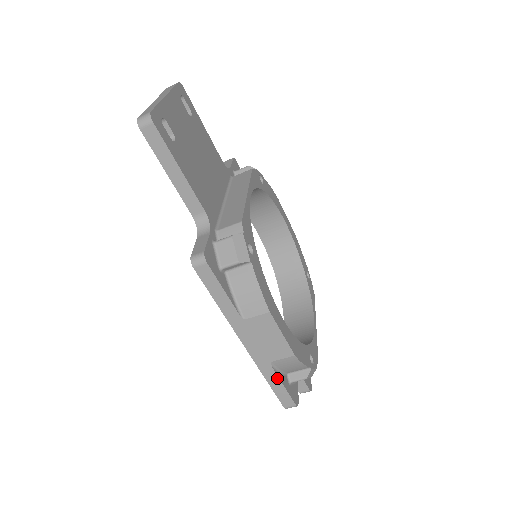
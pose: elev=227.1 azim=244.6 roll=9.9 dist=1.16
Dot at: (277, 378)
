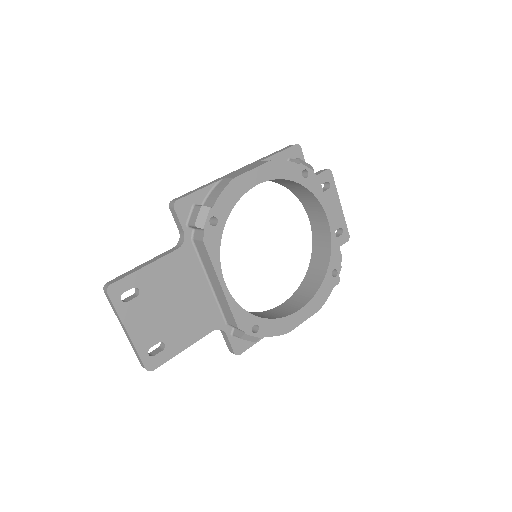
Dot at: occluded
